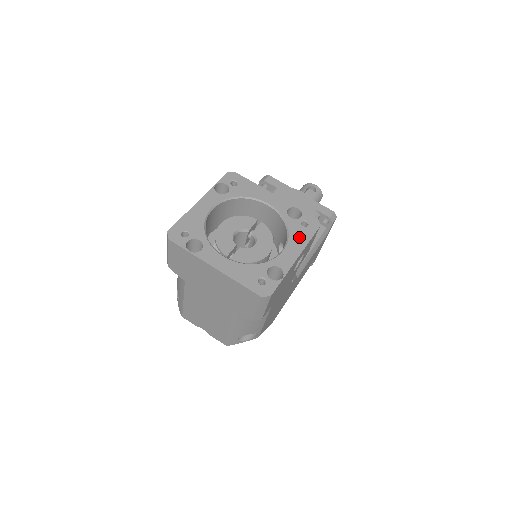
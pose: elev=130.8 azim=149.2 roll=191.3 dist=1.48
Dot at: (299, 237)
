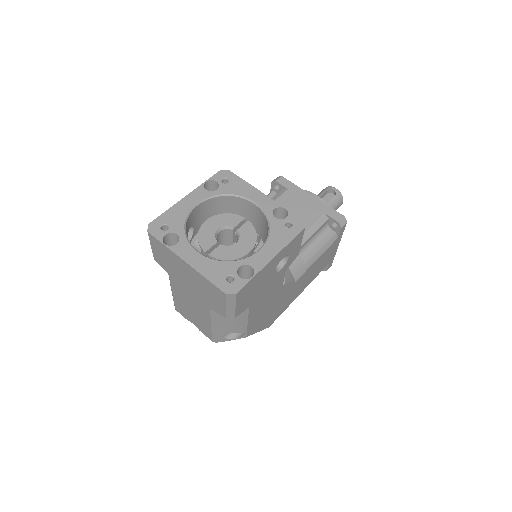
Dot at: (279, 237)
